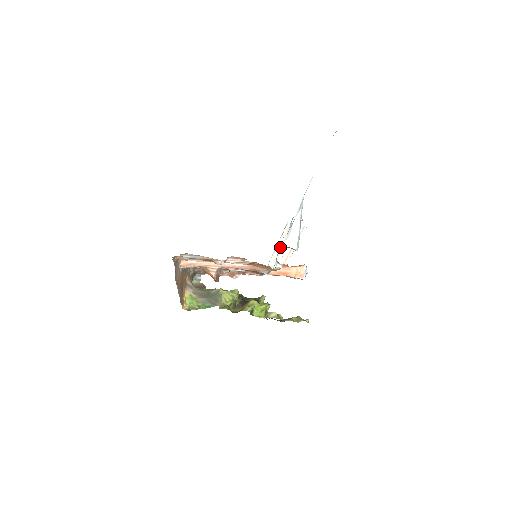
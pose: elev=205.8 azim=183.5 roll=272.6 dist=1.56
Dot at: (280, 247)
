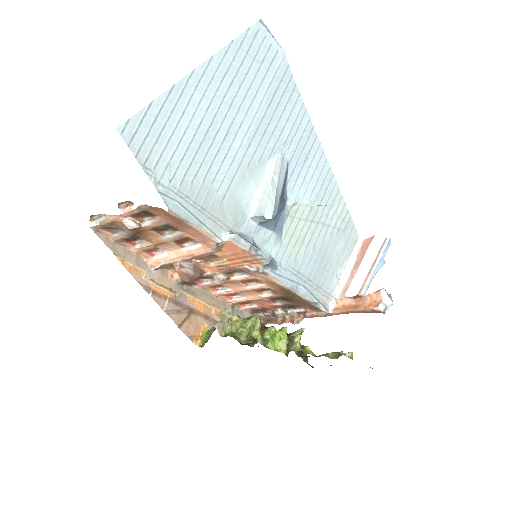
Dot at: (351, 272)
